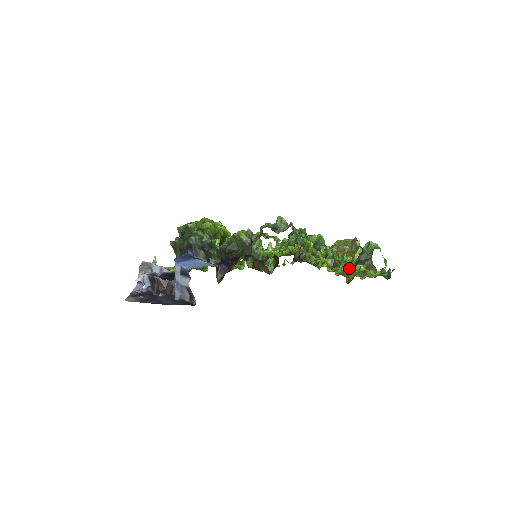
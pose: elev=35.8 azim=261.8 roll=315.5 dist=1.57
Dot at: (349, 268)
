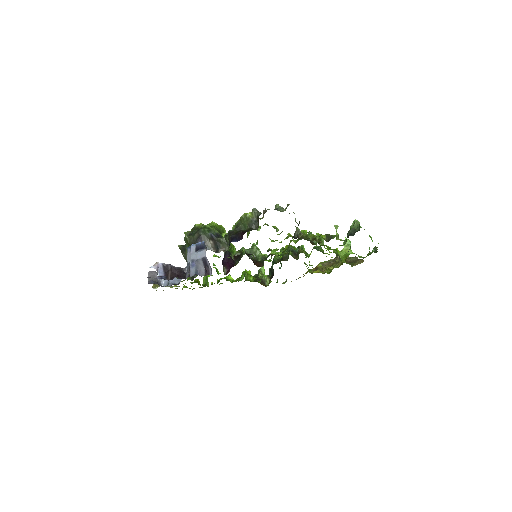
Dot at: (340, 255)
